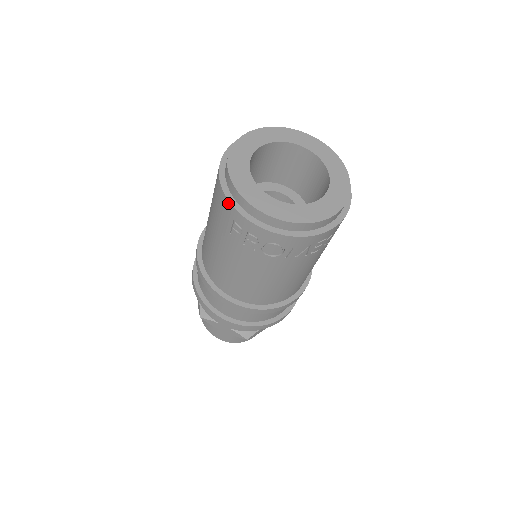
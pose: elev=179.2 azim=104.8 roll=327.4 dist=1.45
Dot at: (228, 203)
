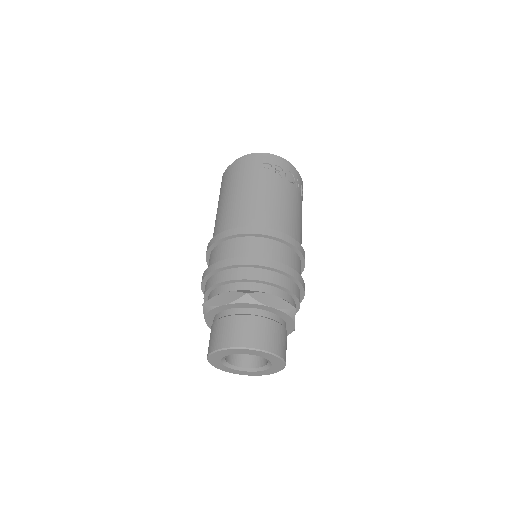
Dot at: (256, 157)
